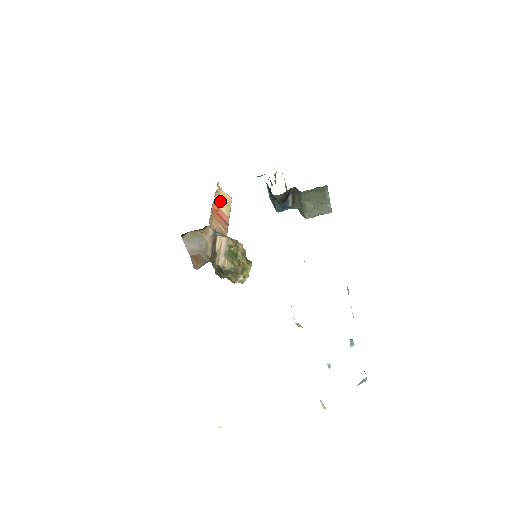
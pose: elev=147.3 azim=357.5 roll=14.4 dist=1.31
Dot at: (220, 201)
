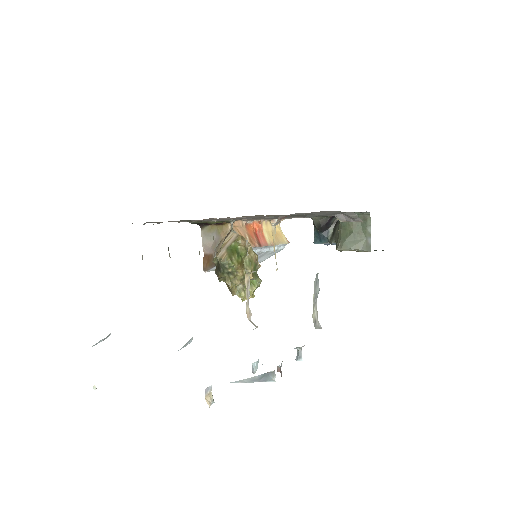
Dot at: (270, 232)
